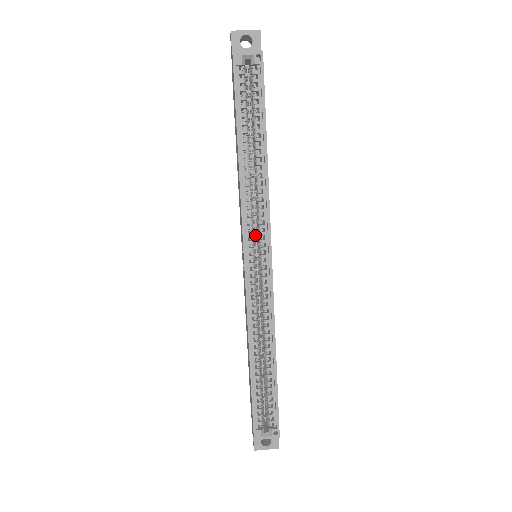
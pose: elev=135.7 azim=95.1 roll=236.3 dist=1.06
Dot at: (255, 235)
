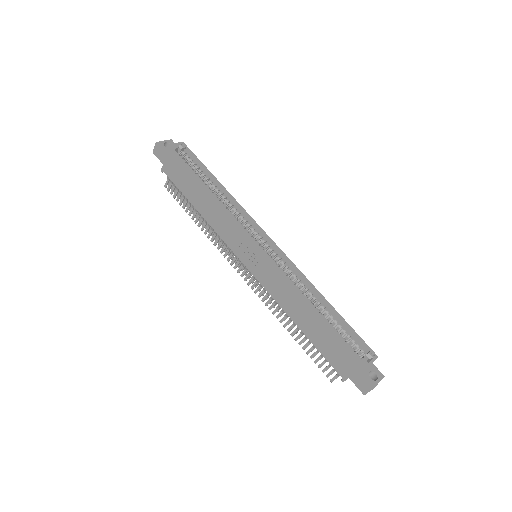
Dot at: occluded
